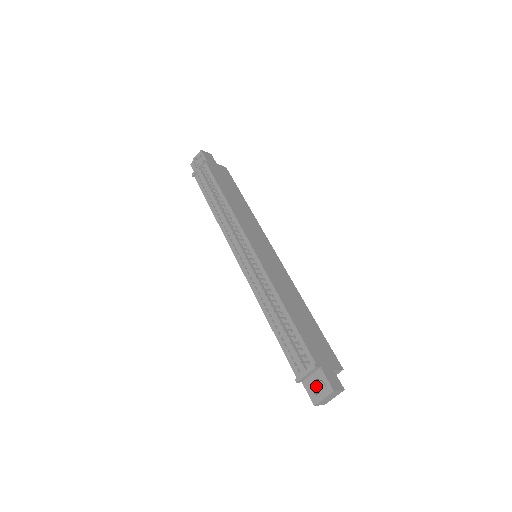
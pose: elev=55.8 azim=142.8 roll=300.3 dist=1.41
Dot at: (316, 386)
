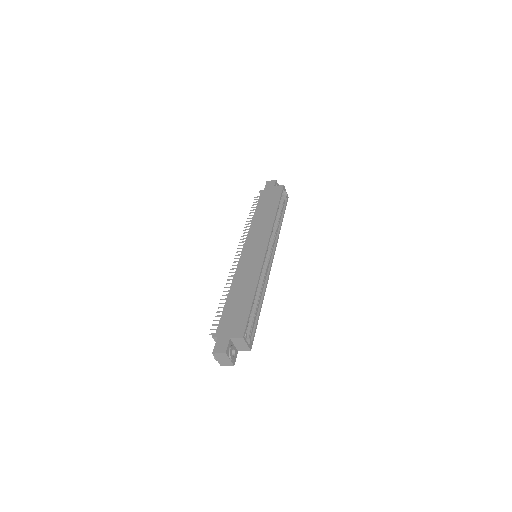
Dot at: occluded
